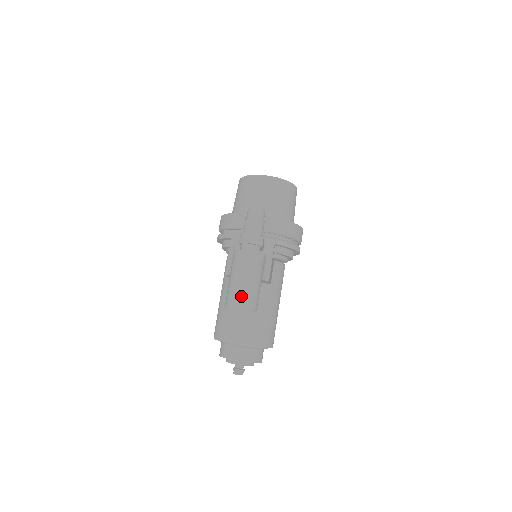
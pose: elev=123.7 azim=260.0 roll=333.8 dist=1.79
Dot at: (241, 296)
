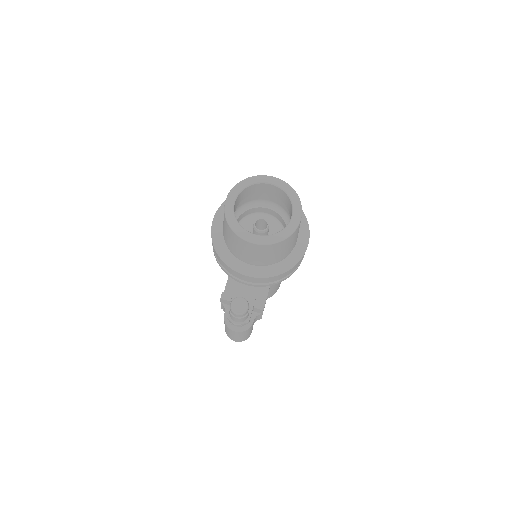
Dot at: (235, 340)
